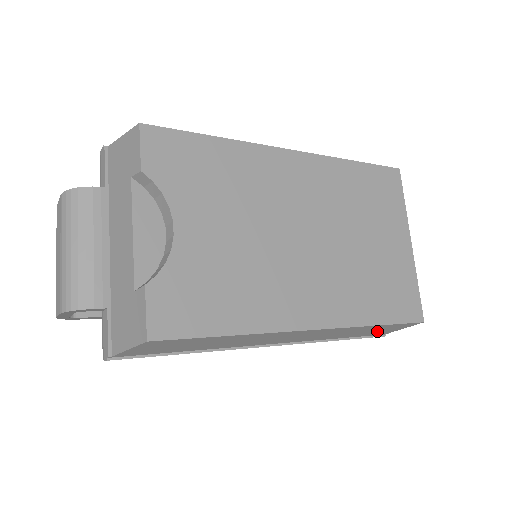
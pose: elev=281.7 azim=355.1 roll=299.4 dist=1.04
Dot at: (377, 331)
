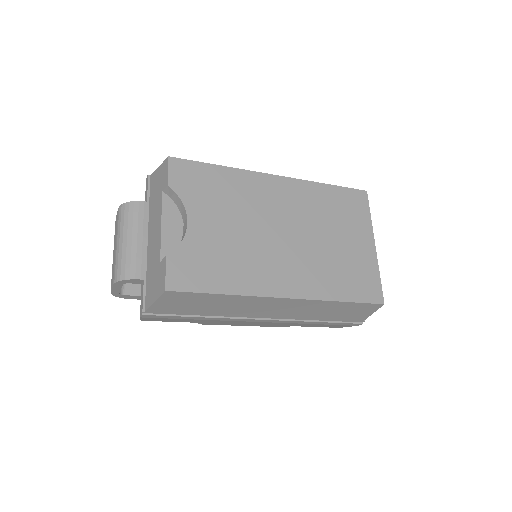
Dot at: (350, 314)
